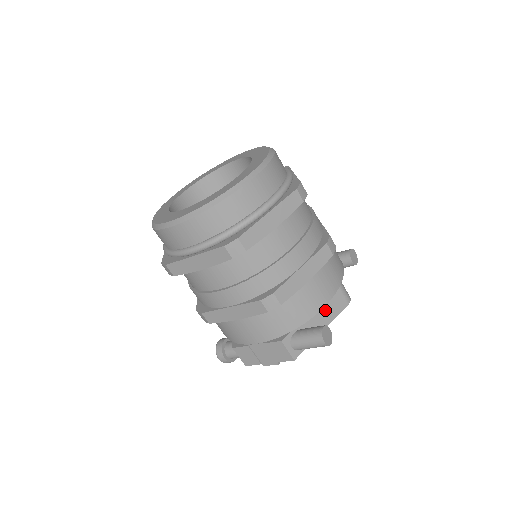
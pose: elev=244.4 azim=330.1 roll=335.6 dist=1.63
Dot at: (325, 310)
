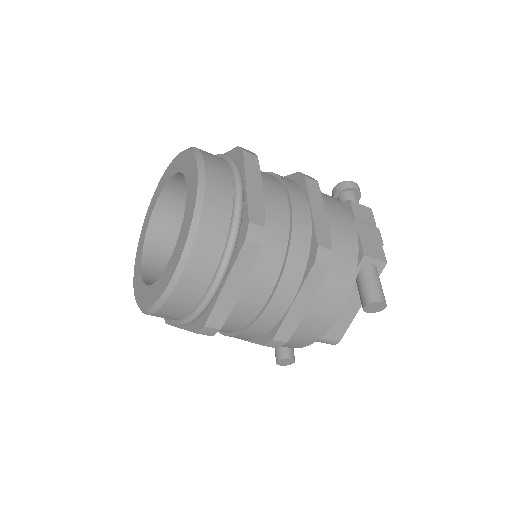
Dot at: occluded
